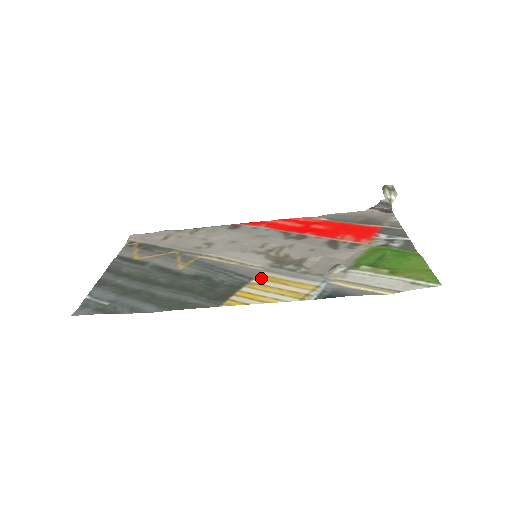
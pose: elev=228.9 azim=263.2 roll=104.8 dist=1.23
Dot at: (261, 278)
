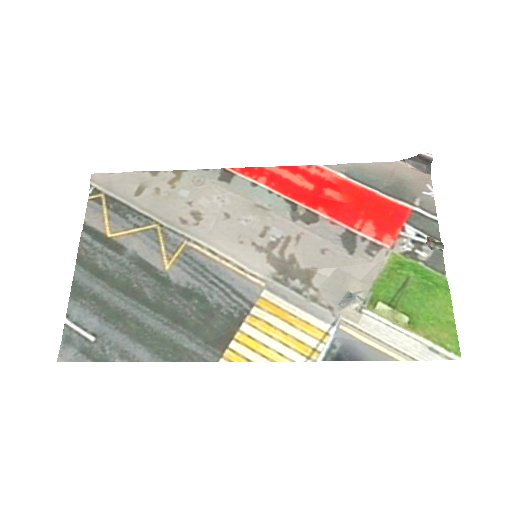
Dot at: (263, 306)
